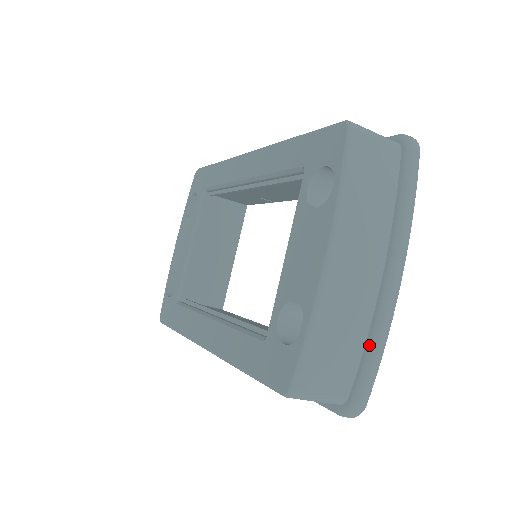
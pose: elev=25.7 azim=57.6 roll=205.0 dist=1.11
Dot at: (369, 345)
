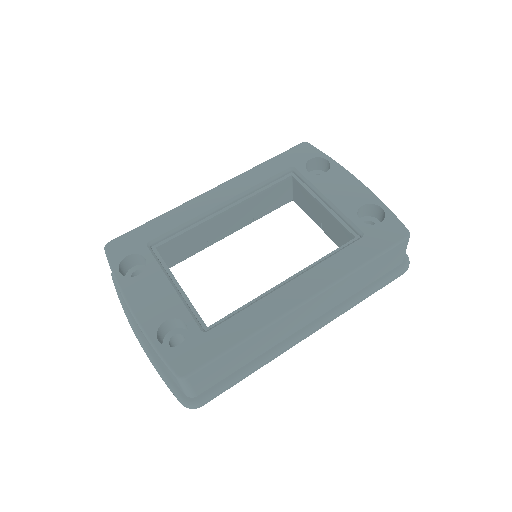
Dot at: occluded
